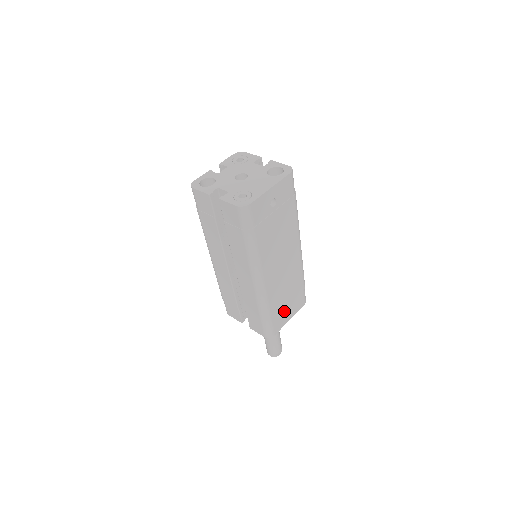
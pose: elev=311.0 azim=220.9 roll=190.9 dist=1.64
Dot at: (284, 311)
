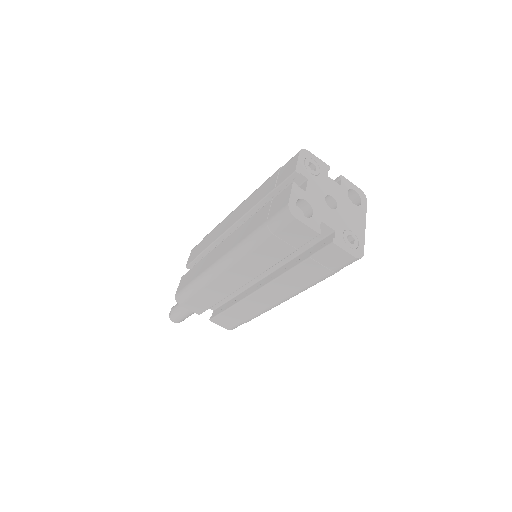
Dot at: occluded
